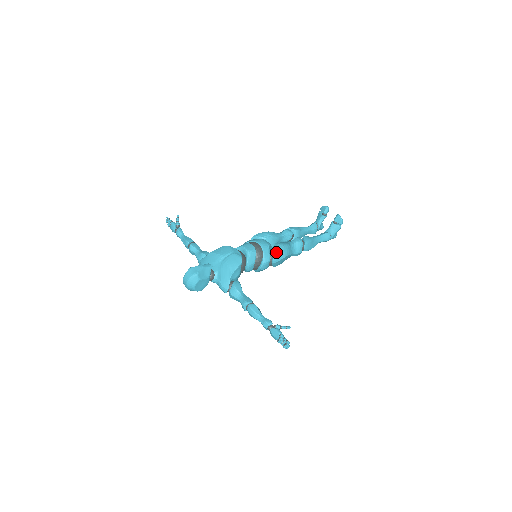
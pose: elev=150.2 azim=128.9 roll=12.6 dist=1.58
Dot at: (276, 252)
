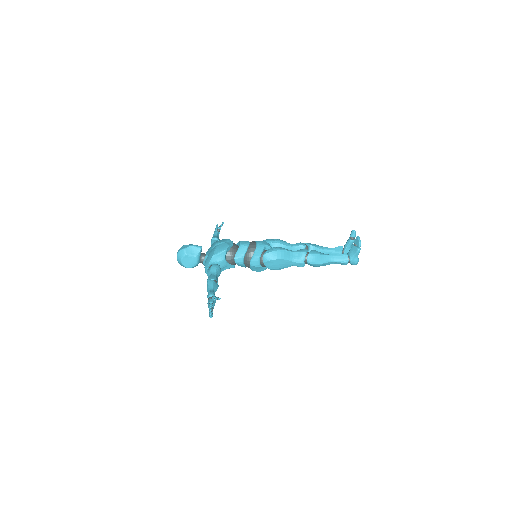
Dot at: (268, 251)
